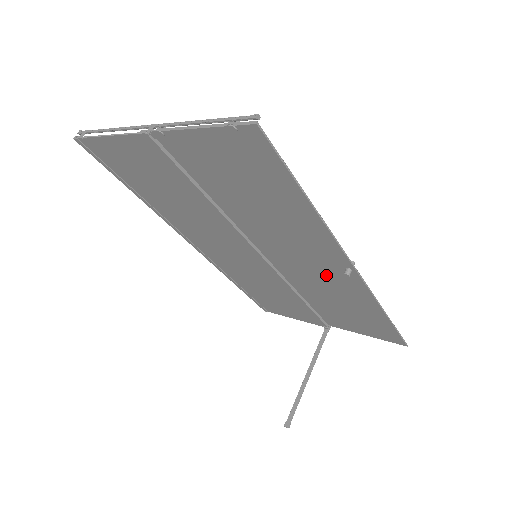
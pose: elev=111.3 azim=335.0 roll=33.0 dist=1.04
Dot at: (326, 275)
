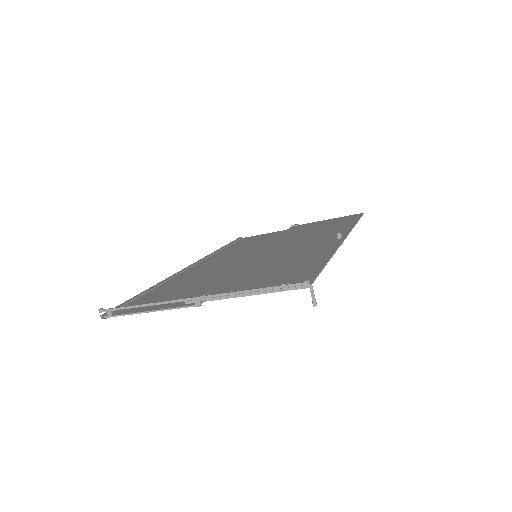
Dot at: occluded
